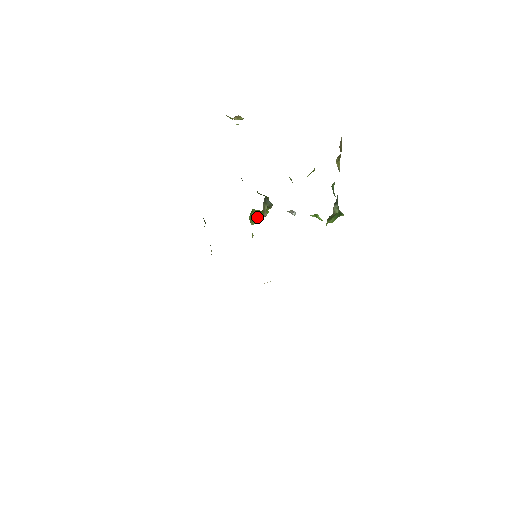
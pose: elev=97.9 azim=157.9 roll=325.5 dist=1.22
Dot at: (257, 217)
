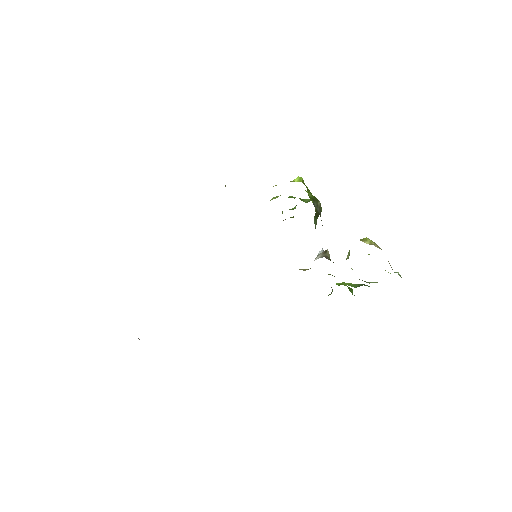
Dot at: (293, 216)
